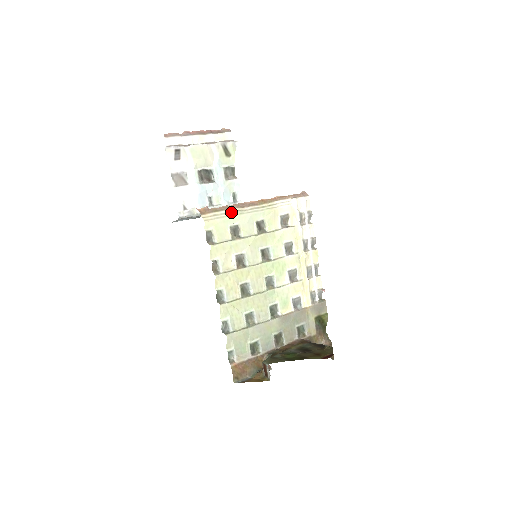
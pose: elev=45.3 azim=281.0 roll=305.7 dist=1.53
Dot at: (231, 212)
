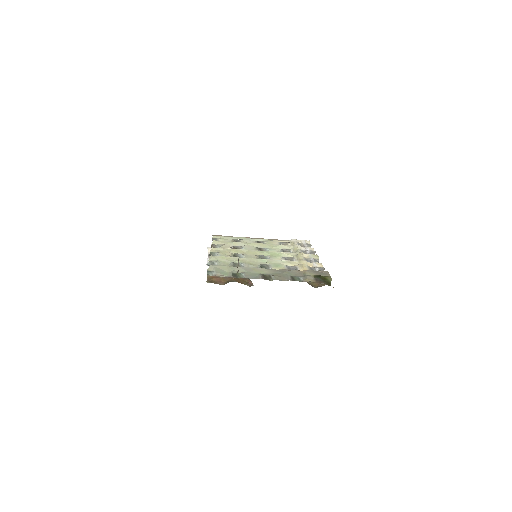
Dot at: (236, 237)
